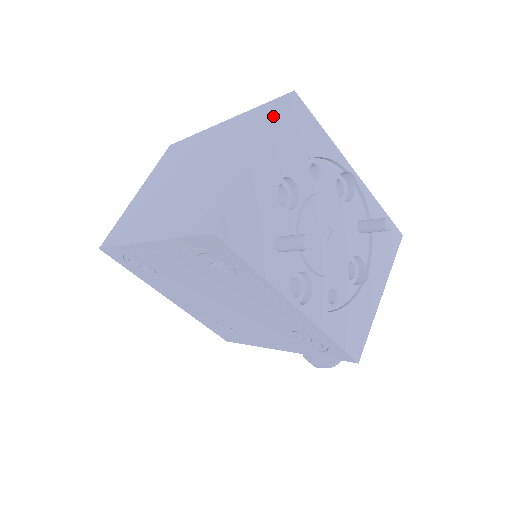
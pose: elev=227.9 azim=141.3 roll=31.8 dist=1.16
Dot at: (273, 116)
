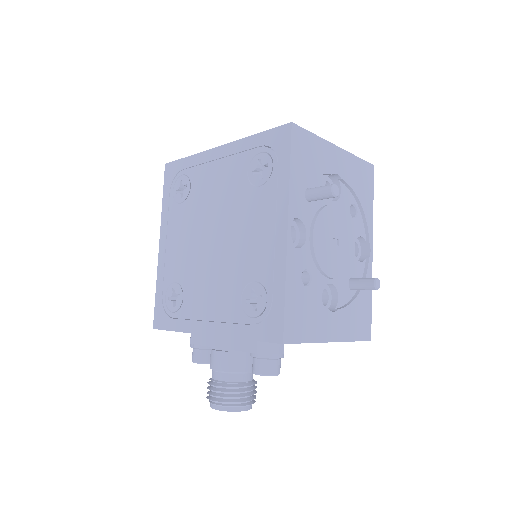
Dot at: occluded
